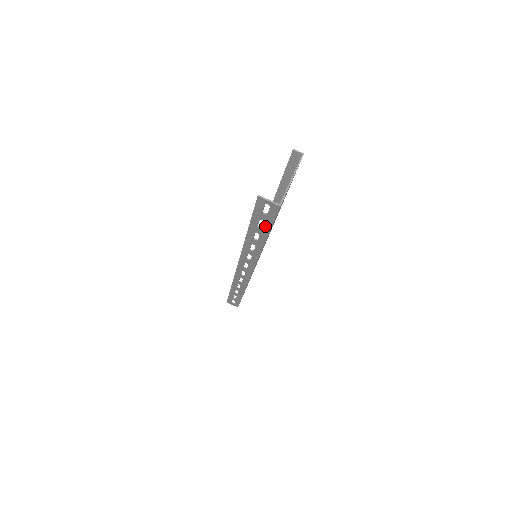
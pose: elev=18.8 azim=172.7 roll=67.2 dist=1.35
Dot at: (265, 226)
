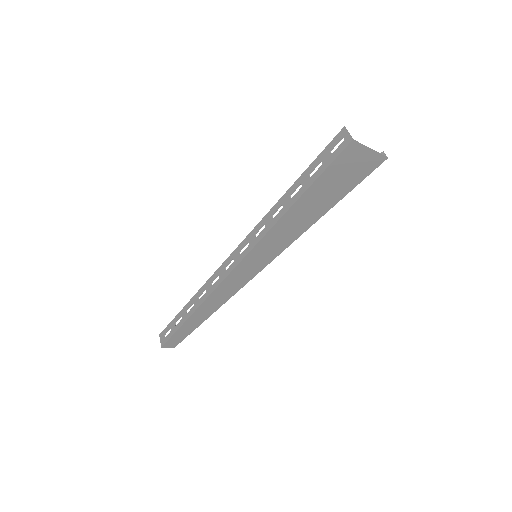
Dot at: (317, 173)
